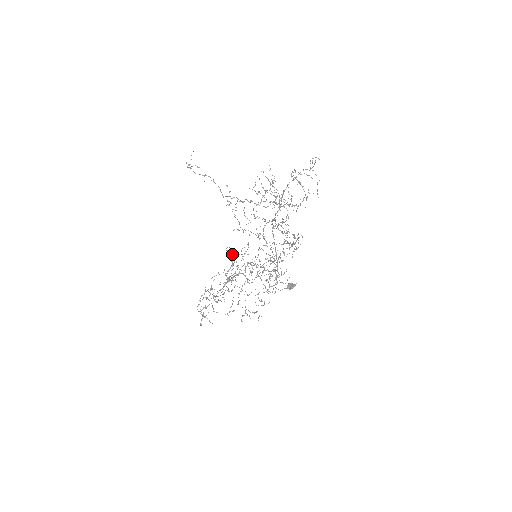
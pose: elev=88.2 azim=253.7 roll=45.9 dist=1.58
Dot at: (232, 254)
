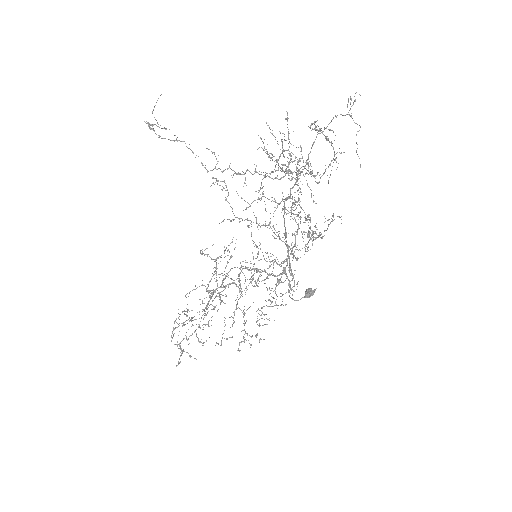
Dot at: (211, 258)
